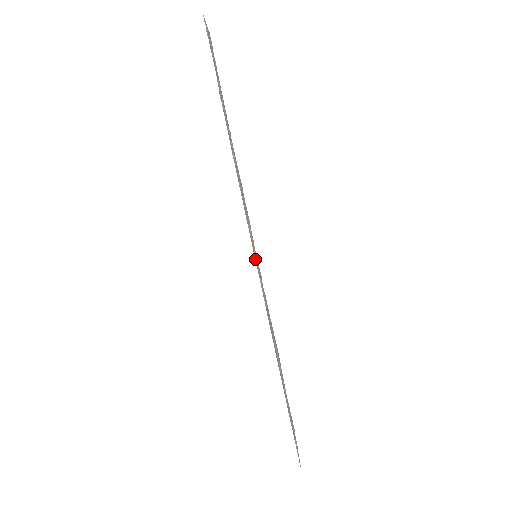
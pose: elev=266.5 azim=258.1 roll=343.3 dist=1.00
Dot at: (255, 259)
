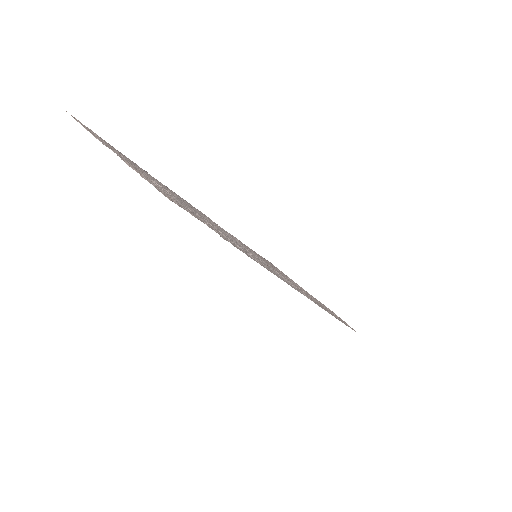
Dot at: occluded
